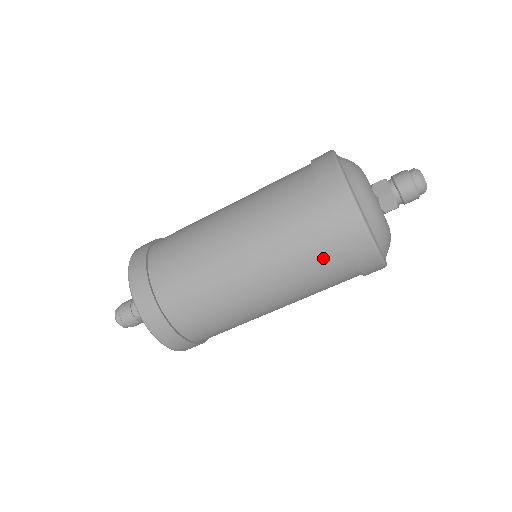
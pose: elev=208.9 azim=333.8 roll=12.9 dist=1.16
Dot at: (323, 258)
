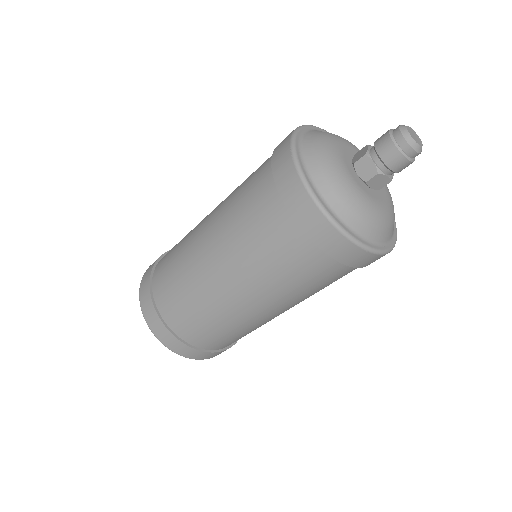
Dot at: (323, 276)
